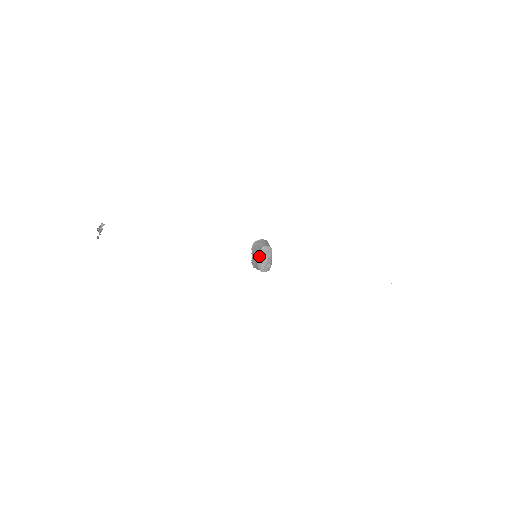
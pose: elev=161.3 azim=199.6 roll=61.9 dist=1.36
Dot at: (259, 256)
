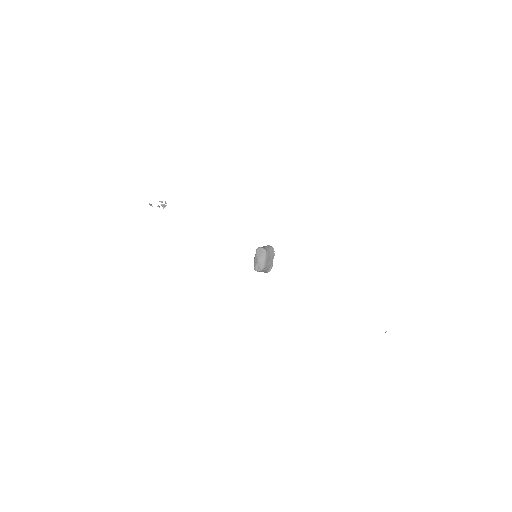
Dot at: (255, 255)
